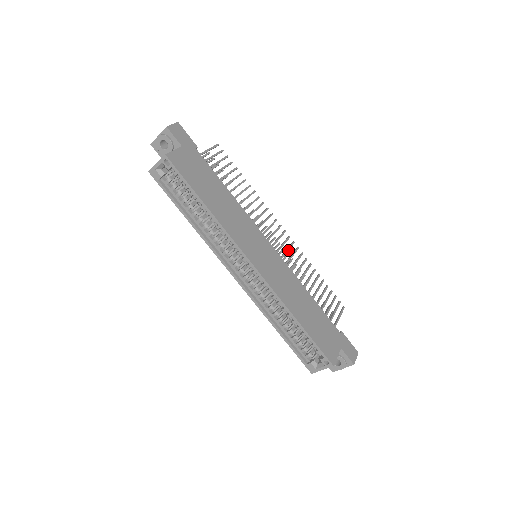
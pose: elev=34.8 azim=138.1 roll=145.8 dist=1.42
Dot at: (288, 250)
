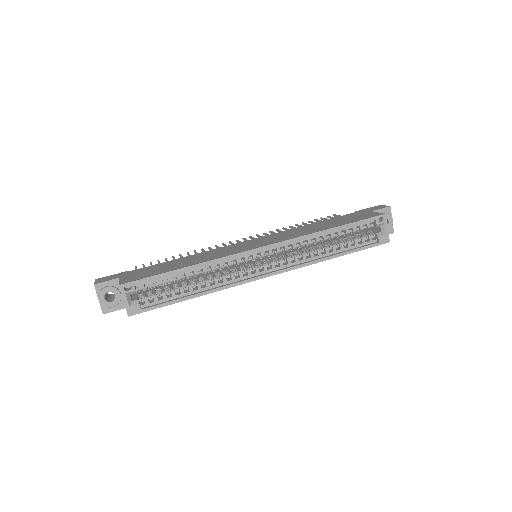
Dot at: occluded
